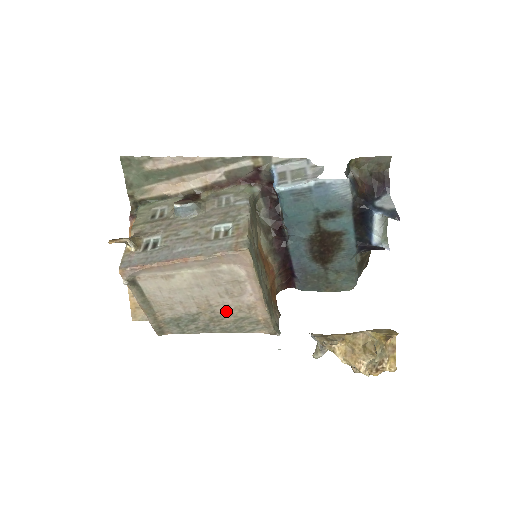
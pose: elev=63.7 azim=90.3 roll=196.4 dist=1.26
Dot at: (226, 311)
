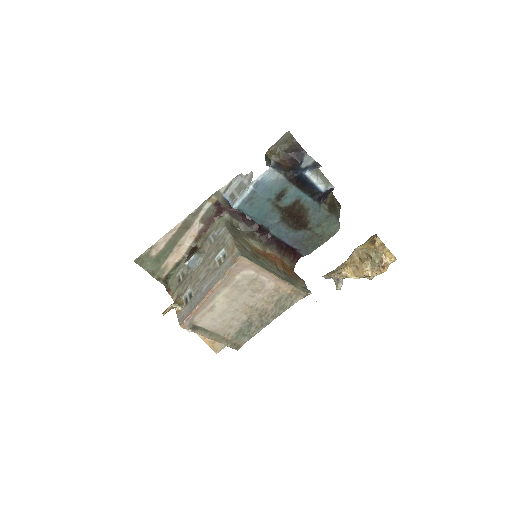
Dot at: (264, 303)
